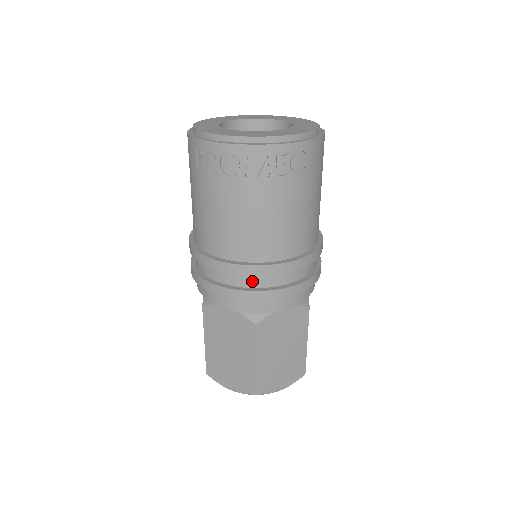
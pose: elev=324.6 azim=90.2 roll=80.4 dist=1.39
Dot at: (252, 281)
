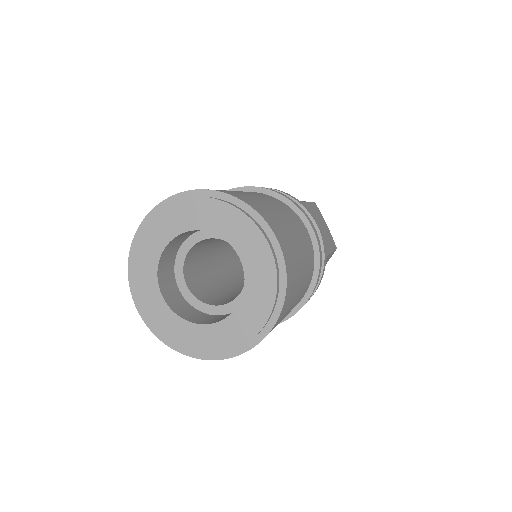
Dot at: occluded
